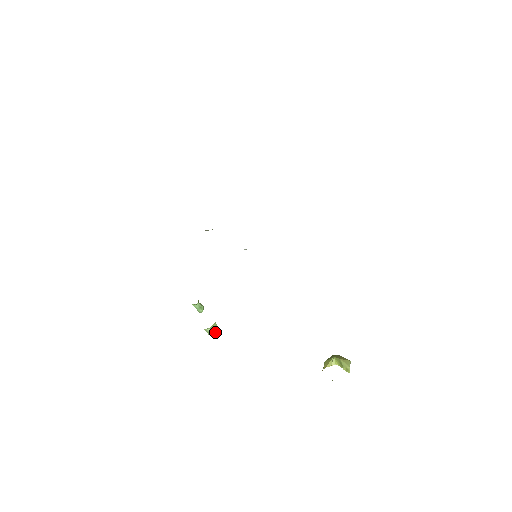
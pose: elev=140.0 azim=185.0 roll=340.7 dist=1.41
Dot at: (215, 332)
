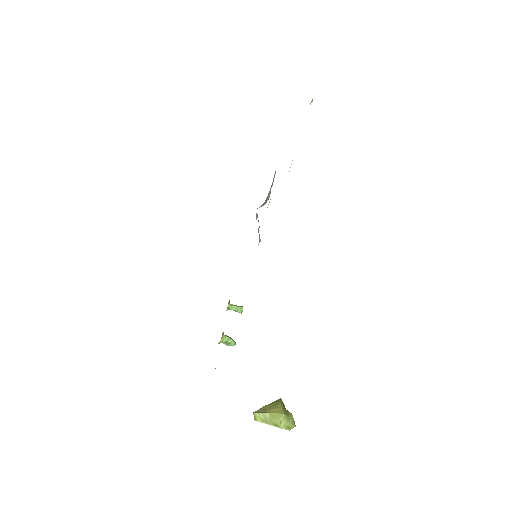
Dot at: (232, 343)
